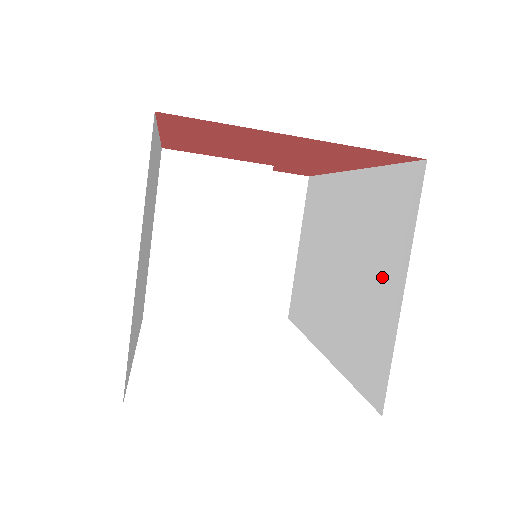
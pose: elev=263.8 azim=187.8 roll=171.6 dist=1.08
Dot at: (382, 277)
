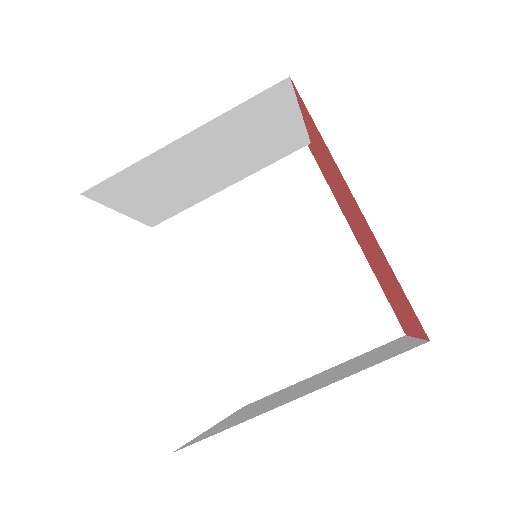
Dot at: (312, 339)
